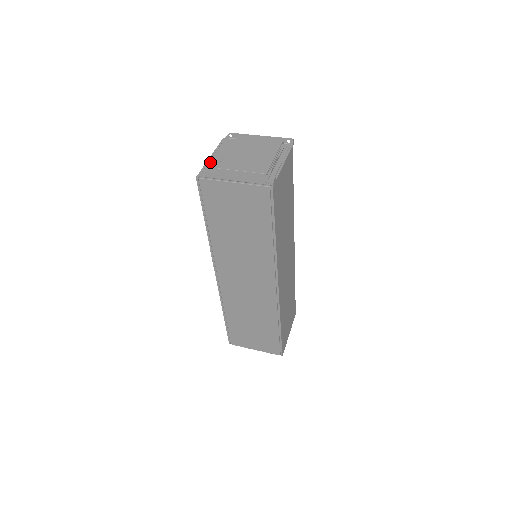
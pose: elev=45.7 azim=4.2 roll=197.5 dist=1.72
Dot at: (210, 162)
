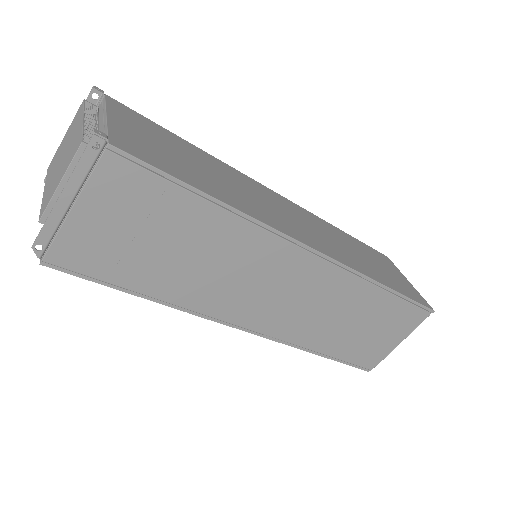
Dot at: occluded
